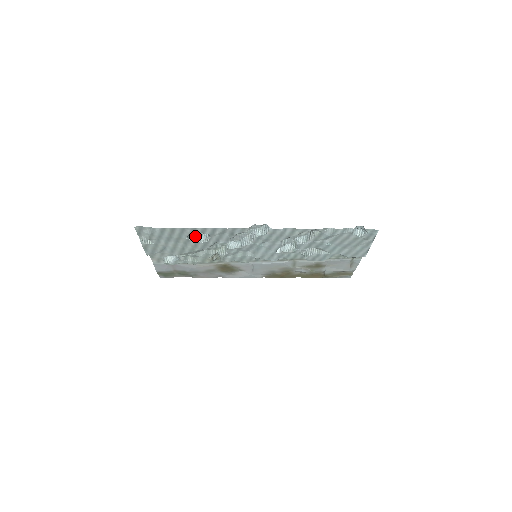
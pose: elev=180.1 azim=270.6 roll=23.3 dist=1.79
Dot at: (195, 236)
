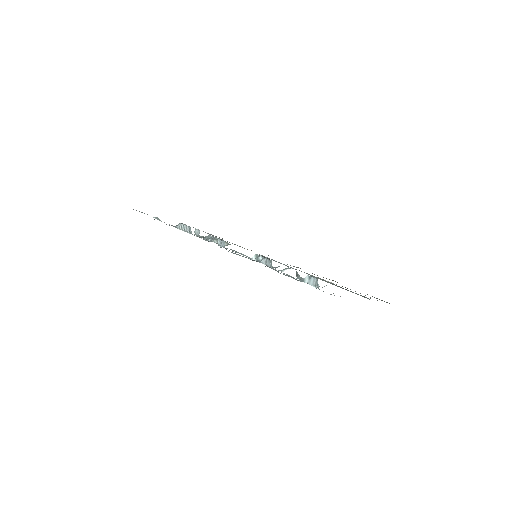
Dot at: (184, 227)
